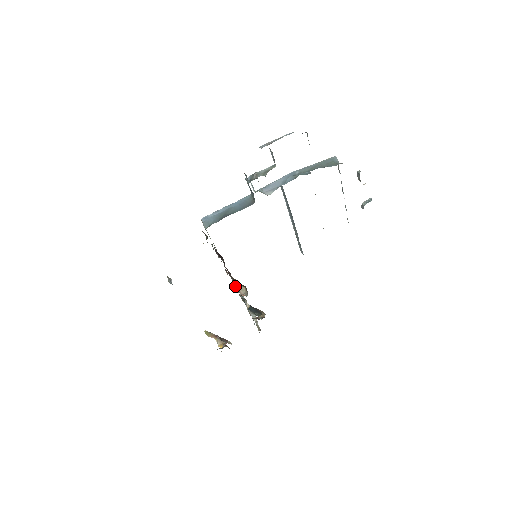
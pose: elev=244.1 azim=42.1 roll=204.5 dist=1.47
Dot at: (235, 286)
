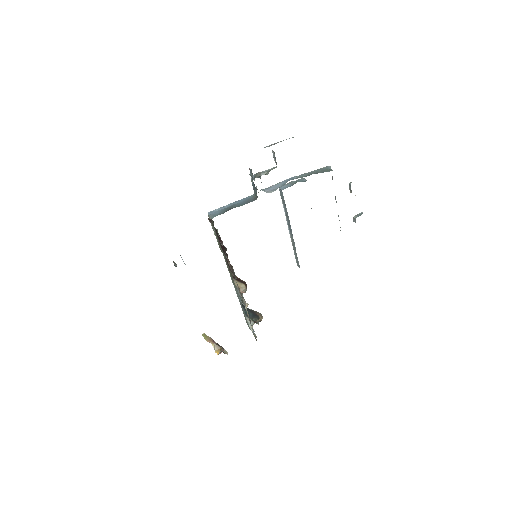
Dot at: occluded
